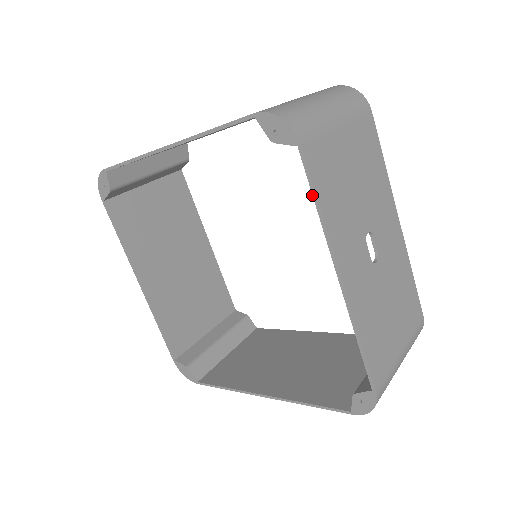
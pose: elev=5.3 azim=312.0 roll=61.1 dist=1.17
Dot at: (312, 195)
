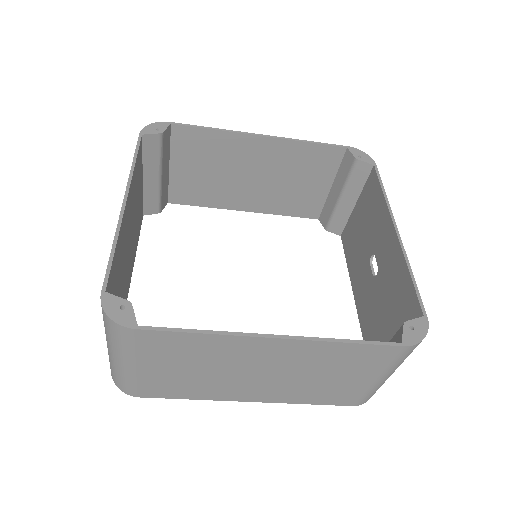
Dot at: (381, 185)
